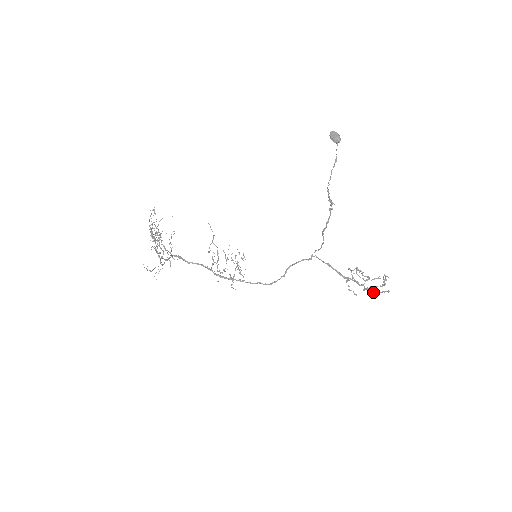
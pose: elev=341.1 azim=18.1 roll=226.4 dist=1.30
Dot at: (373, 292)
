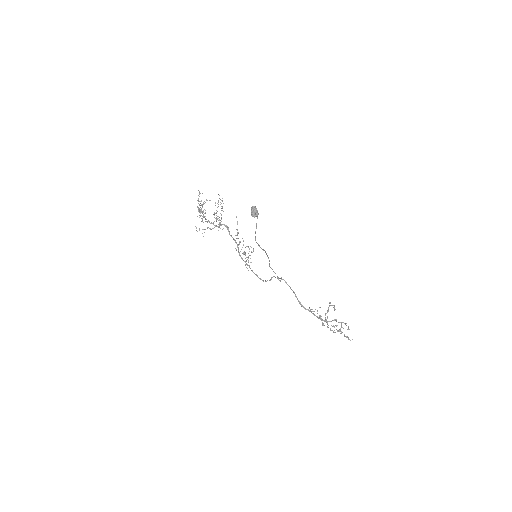
Dot at: occluded
